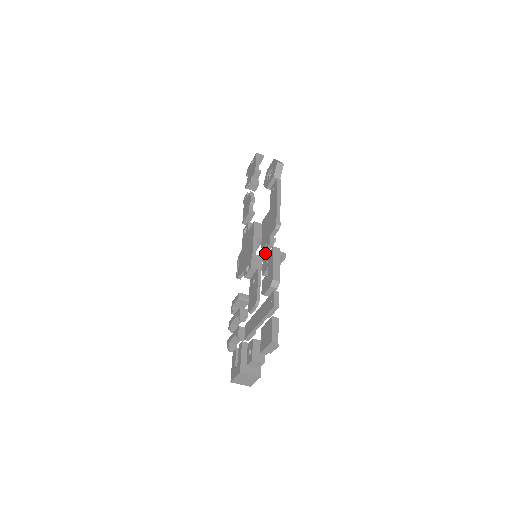
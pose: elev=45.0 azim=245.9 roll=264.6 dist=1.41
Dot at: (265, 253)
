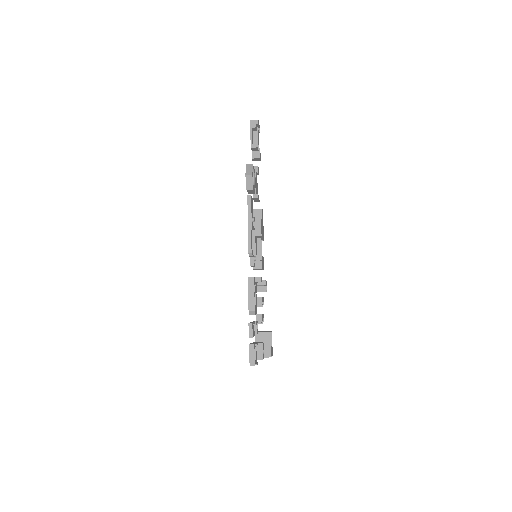
Dot at: occluded
